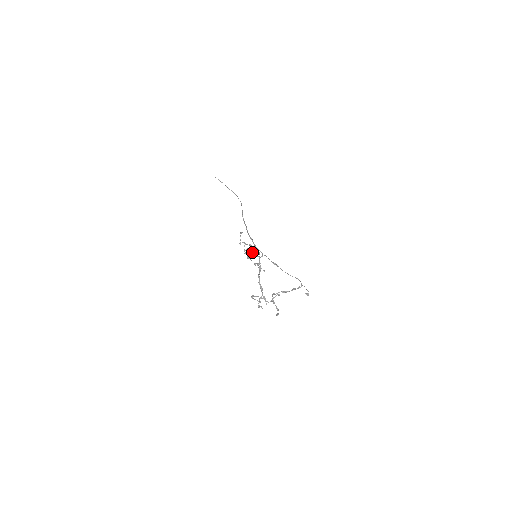
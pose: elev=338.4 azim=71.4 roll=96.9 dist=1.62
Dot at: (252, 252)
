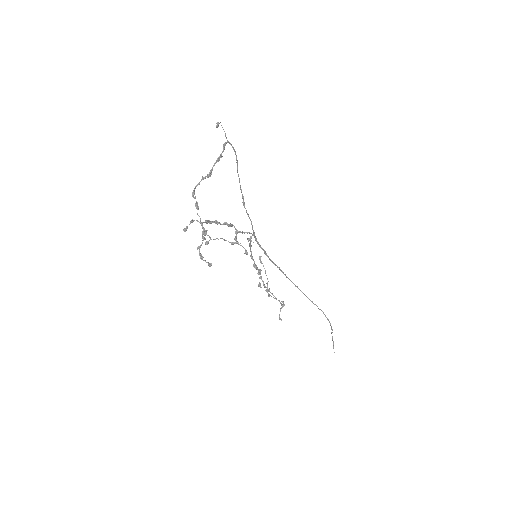
Dot at: (251, 251)
